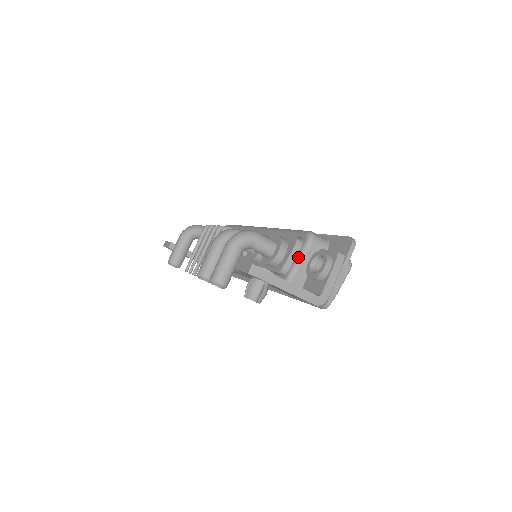
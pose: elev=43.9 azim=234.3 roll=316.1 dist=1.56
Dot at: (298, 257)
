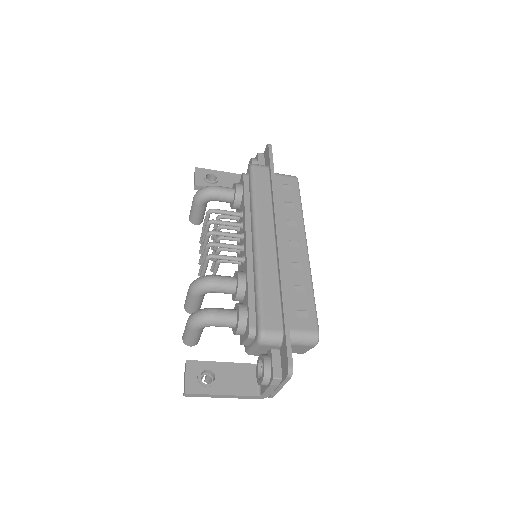
Dot at: (251, 346)
